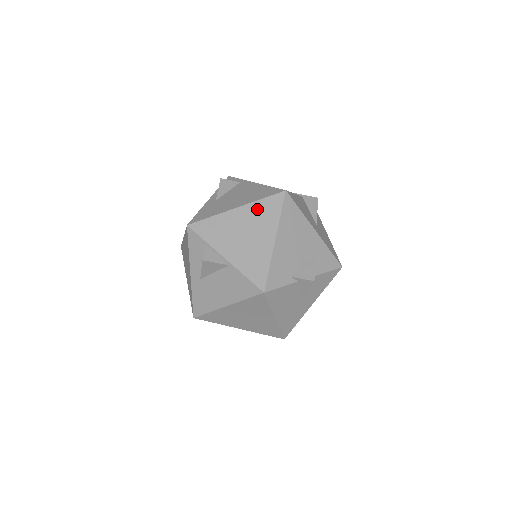
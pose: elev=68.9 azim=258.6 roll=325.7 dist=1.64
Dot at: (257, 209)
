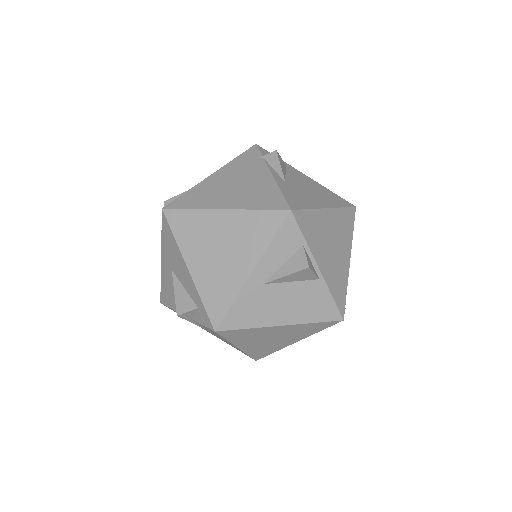
Dot at: (340, 218)
